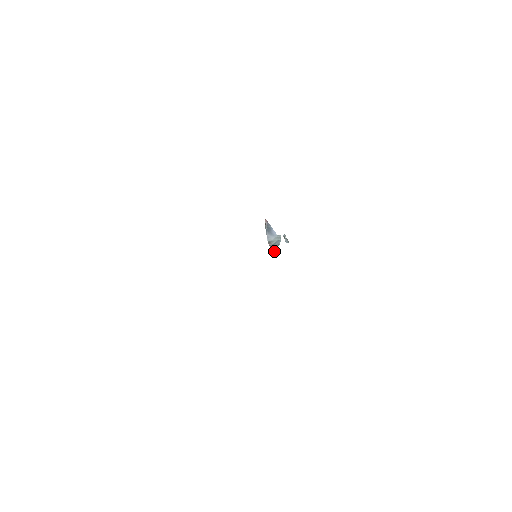
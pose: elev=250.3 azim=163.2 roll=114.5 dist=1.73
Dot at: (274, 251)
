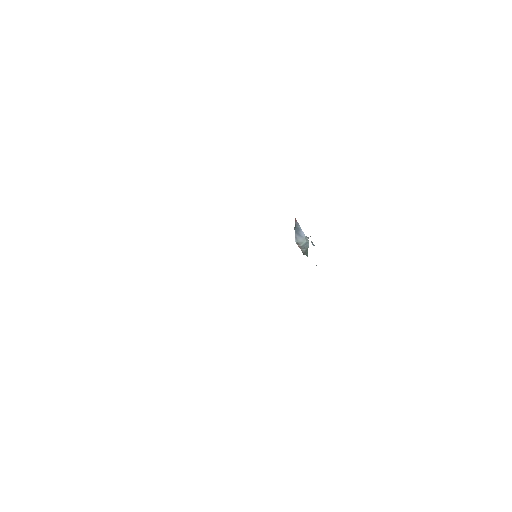
Dot at: (305, 253)
